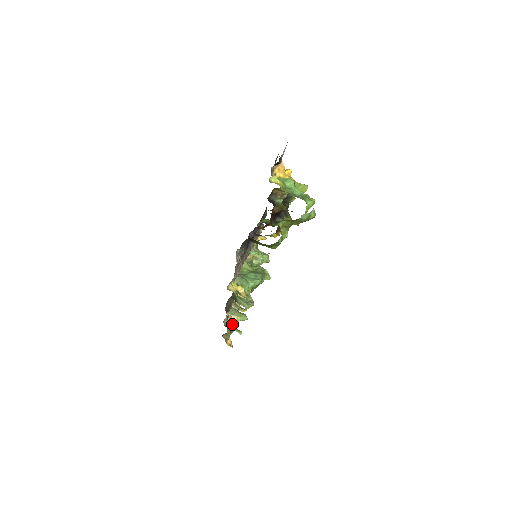
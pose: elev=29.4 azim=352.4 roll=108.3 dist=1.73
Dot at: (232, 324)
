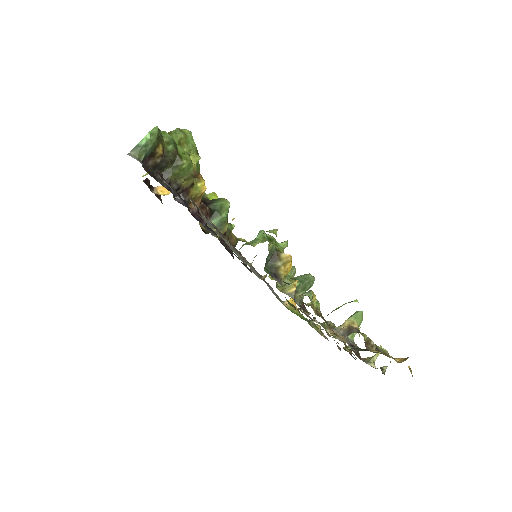
Dot at: occluded
